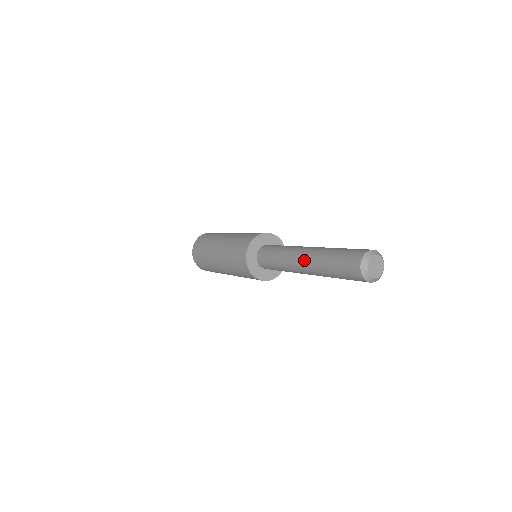
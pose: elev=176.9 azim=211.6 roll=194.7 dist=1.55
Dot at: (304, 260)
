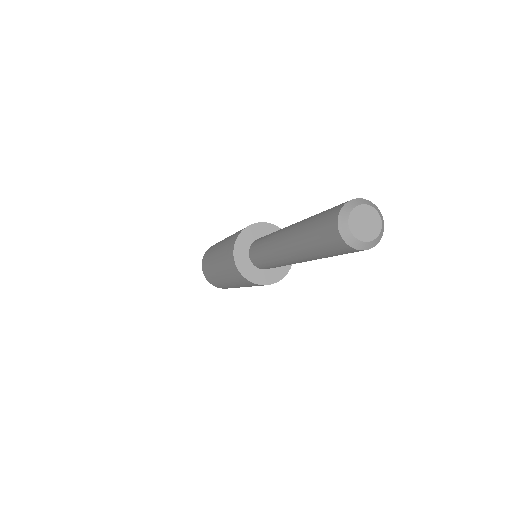
Dot at: (289, 254)
